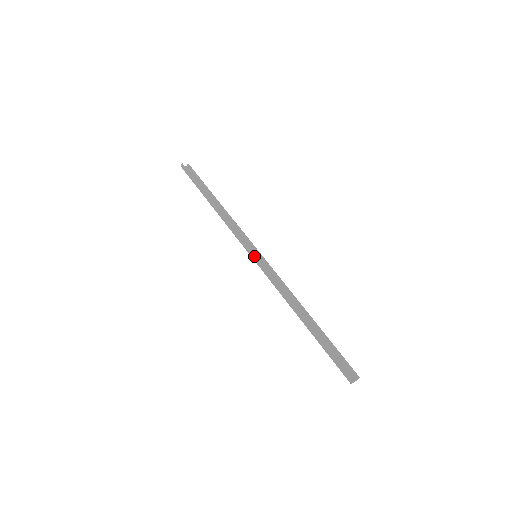
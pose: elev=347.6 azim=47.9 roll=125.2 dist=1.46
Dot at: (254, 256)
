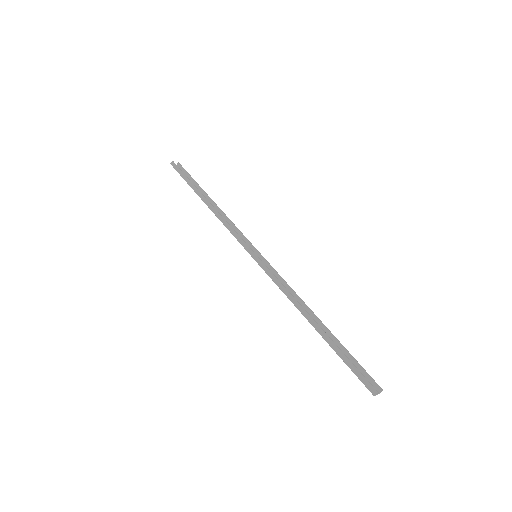
Dot at: (255, 255)
